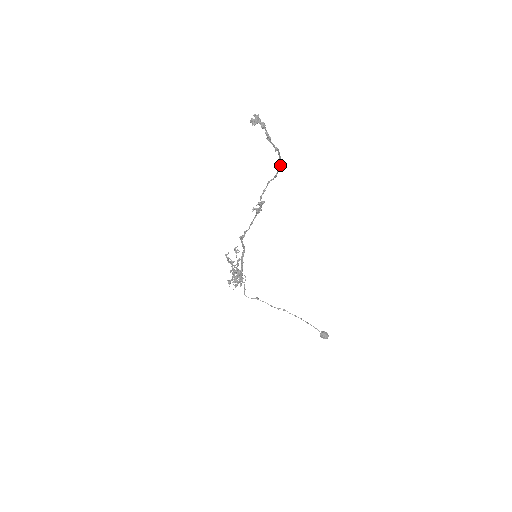
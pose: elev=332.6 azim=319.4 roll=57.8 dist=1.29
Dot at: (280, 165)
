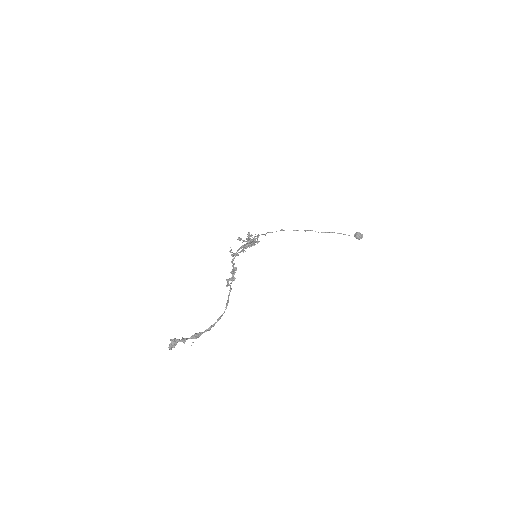
Dot at: occluded
